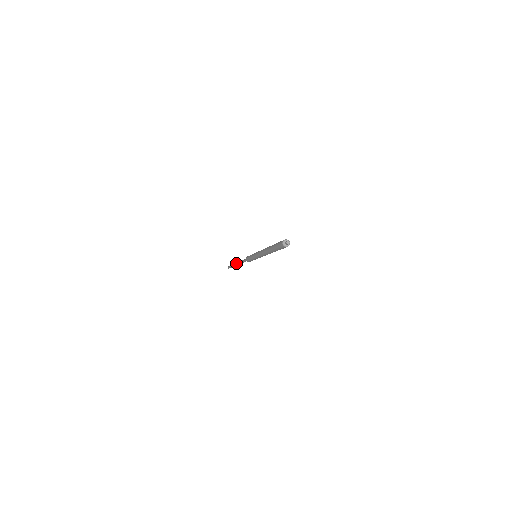
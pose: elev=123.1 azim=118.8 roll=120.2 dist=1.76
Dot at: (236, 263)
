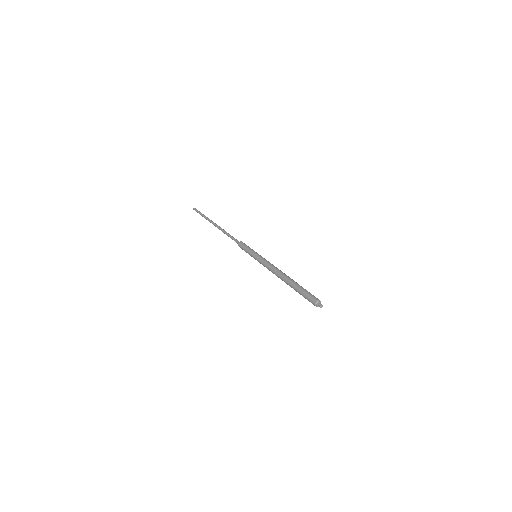
Dot at: (213, 224)
